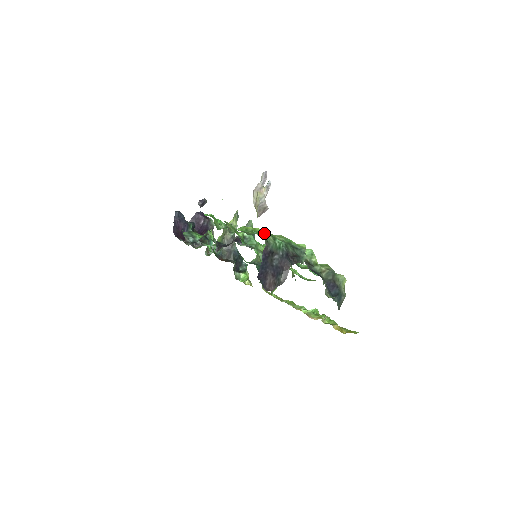
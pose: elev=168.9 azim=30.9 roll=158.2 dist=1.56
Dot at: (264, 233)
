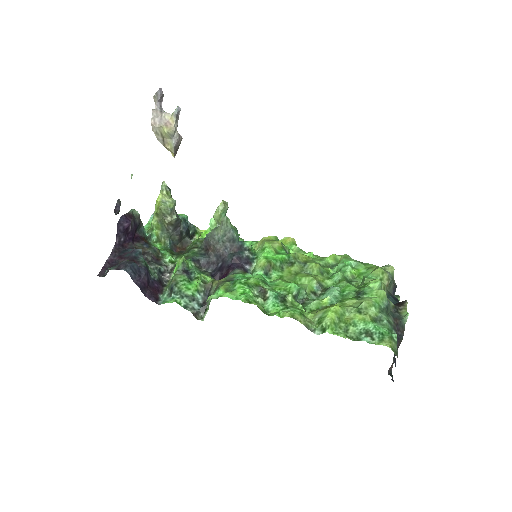
Dot at: (391, 348)
